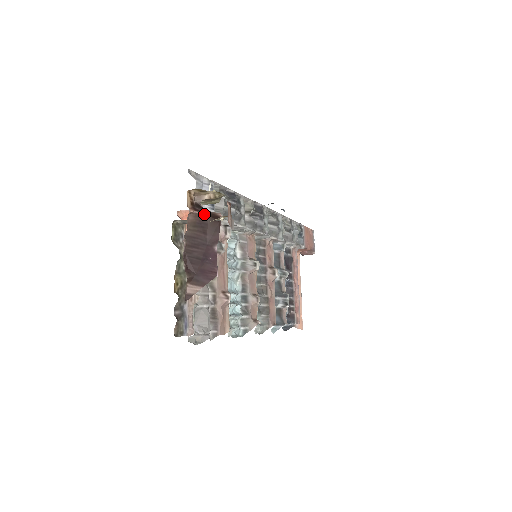
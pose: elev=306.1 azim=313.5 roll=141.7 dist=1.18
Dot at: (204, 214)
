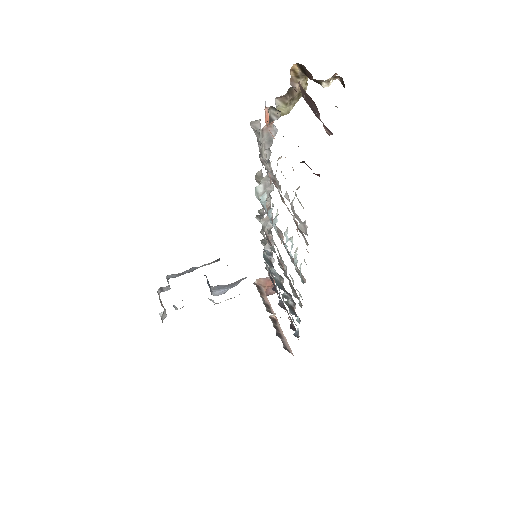
Dot at: (305, 91)
